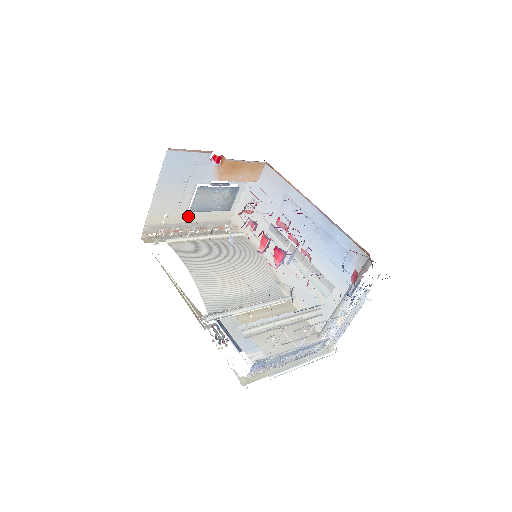
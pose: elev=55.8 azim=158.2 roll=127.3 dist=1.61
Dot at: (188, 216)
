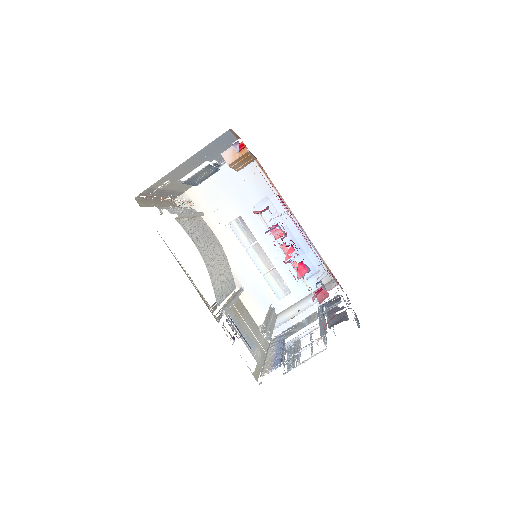
Dot at: (173, 184)
